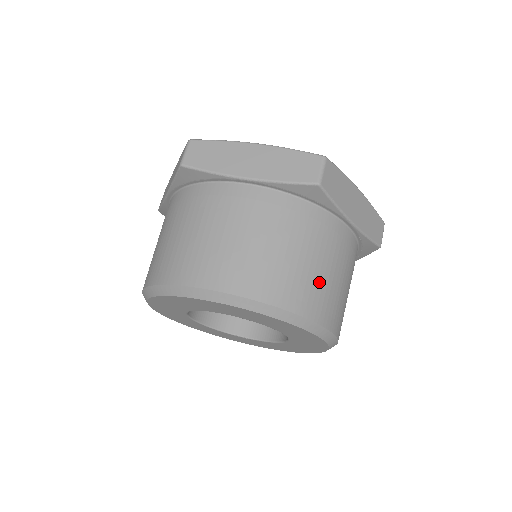
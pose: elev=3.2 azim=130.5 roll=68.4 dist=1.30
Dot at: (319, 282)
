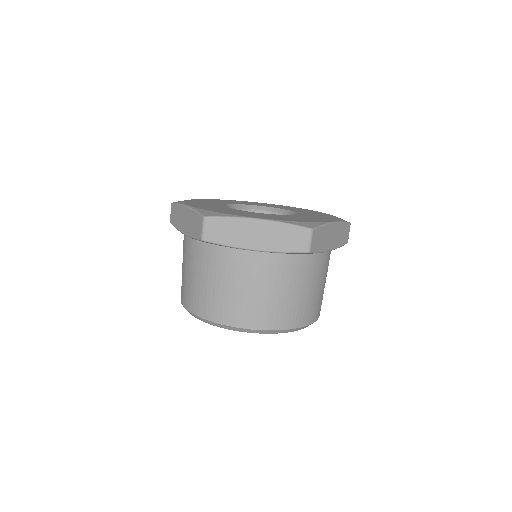
Dot at: (309, 301)
